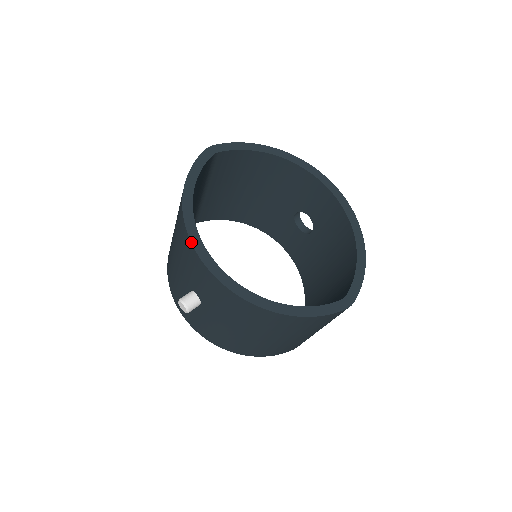
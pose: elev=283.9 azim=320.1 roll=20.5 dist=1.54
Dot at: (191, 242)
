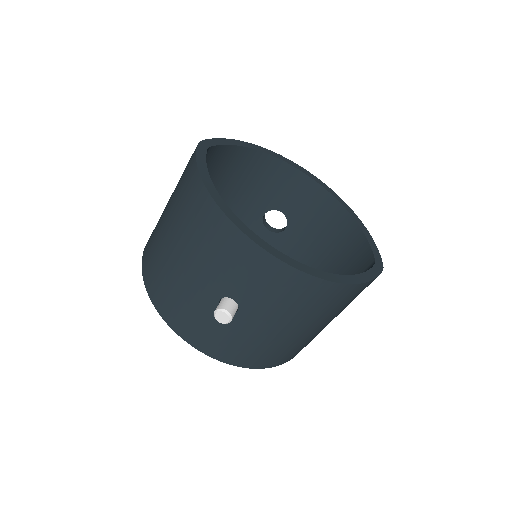
Dot at: (240, 230)
